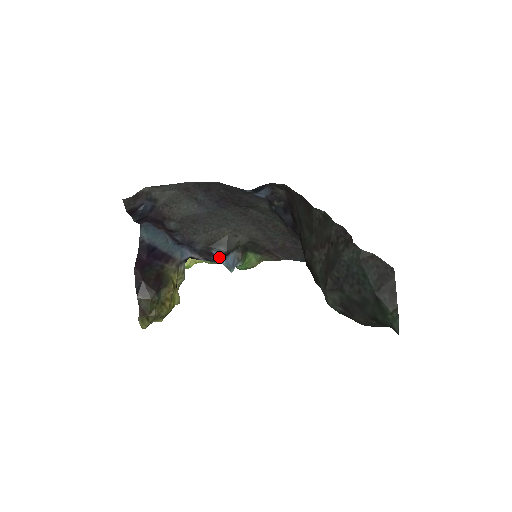
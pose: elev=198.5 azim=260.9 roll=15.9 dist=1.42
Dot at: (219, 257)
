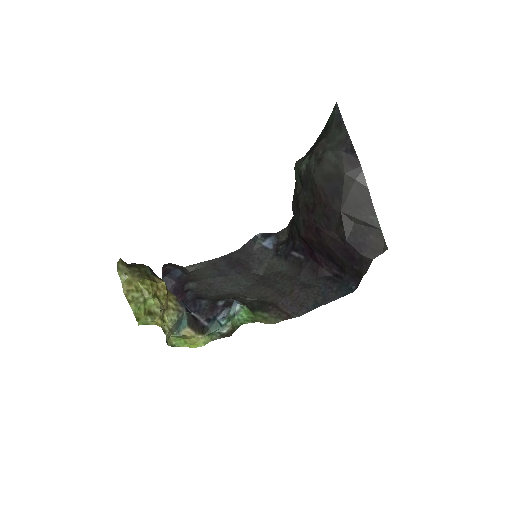
Dot at: (222, 308)
